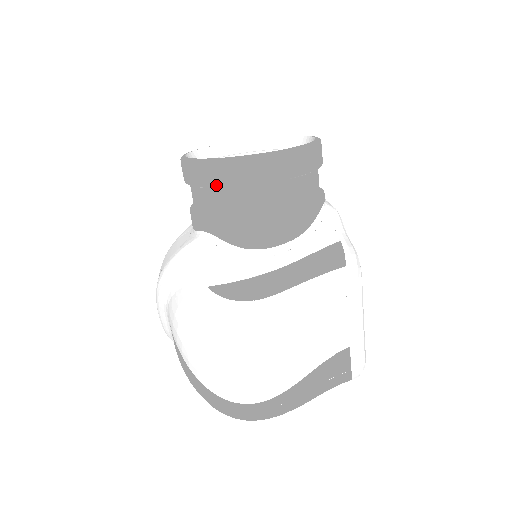
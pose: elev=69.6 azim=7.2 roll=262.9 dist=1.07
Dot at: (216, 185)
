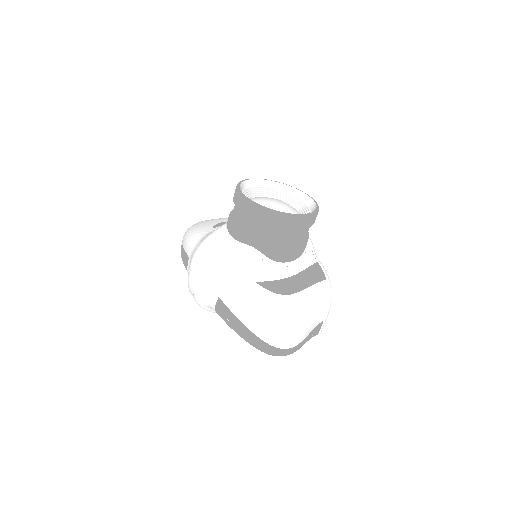
Dot at: (274, 226)
